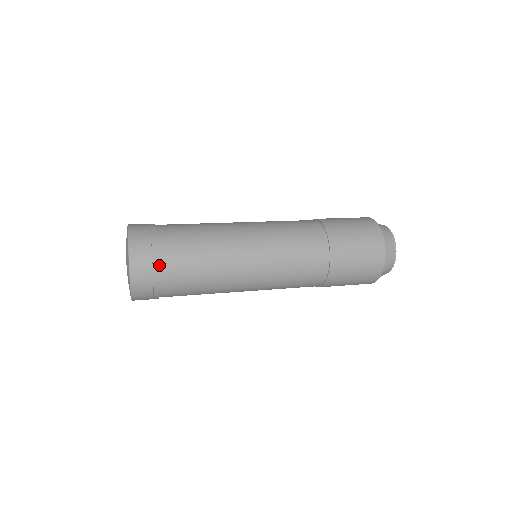
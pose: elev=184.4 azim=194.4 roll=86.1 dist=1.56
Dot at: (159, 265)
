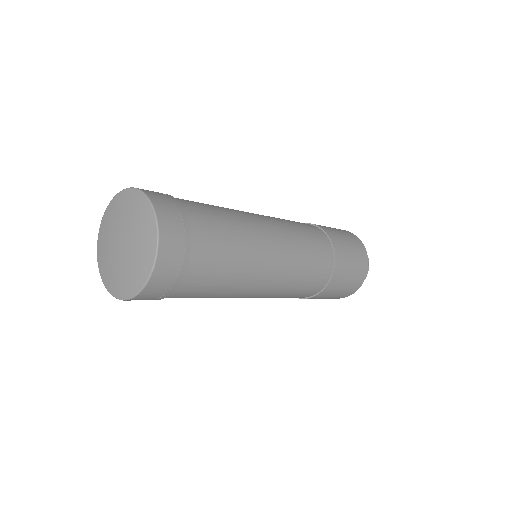
Dot at: (189, 259)
